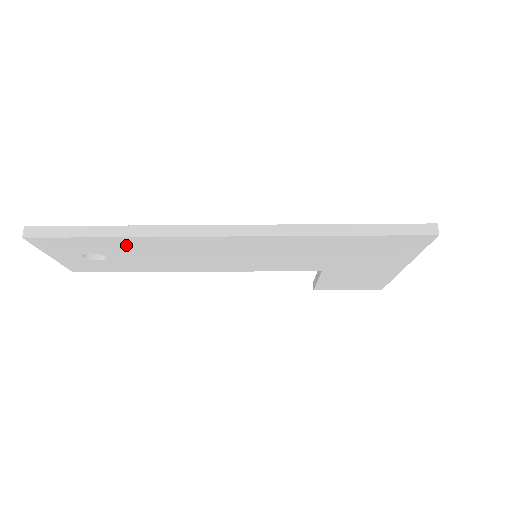
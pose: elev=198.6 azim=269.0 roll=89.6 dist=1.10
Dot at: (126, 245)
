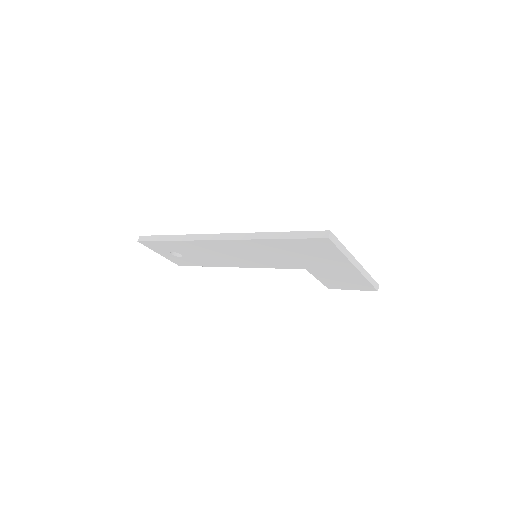
Dot at: (181, 246)
